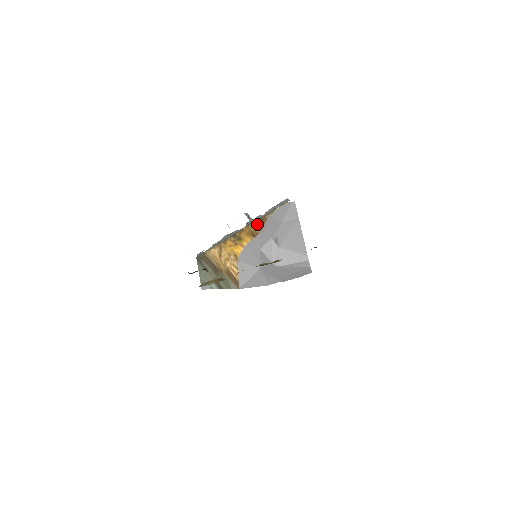
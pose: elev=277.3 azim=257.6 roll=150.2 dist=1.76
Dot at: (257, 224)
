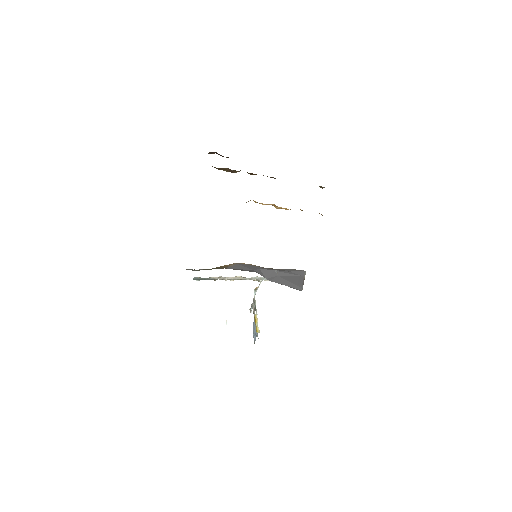
Dot at: occluded
